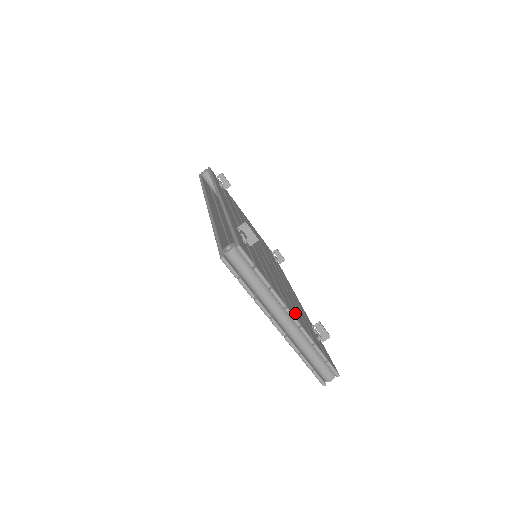
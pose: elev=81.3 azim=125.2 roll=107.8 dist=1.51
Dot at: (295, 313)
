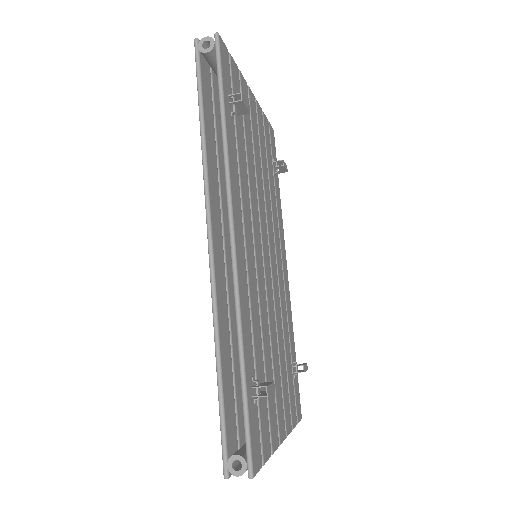
Dot at: (284, 407)
